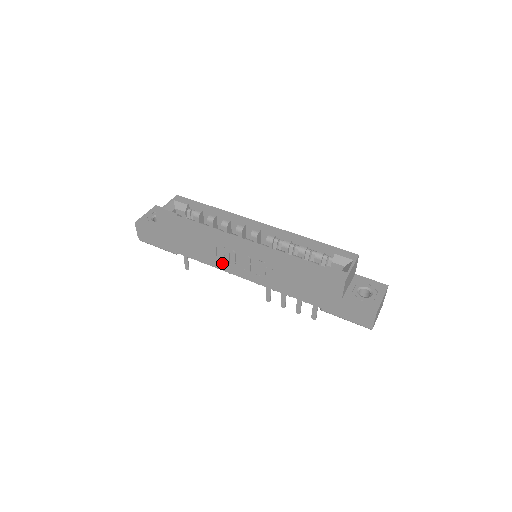
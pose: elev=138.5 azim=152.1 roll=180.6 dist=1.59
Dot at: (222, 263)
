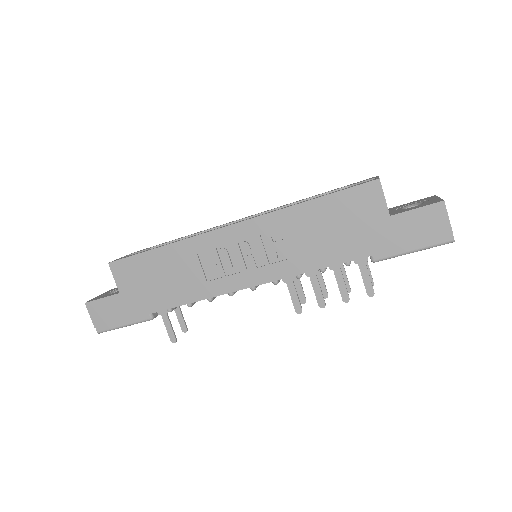
Dot at: (215, 282)
